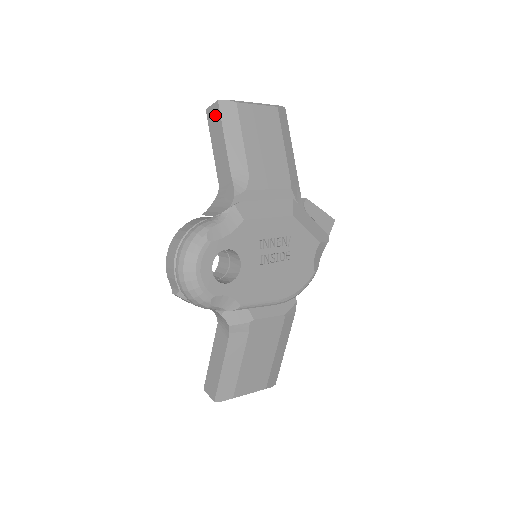
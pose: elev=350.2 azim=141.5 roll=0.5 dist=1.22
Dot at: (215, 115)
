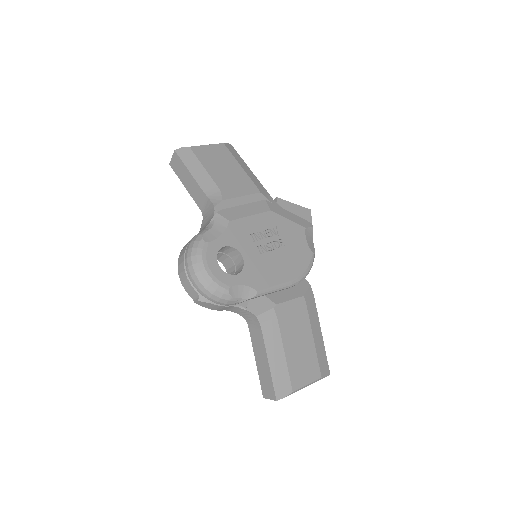
Dot at: (177, 162)
